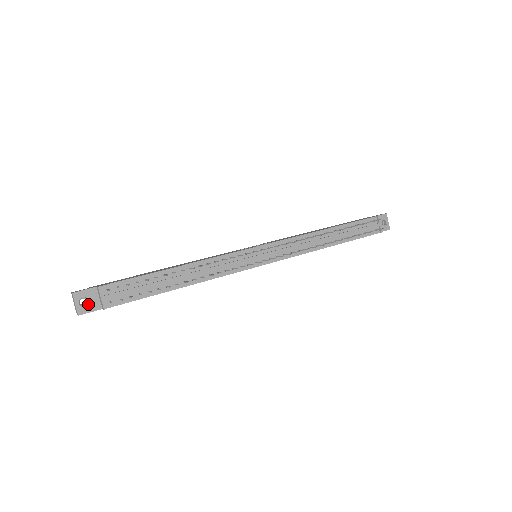
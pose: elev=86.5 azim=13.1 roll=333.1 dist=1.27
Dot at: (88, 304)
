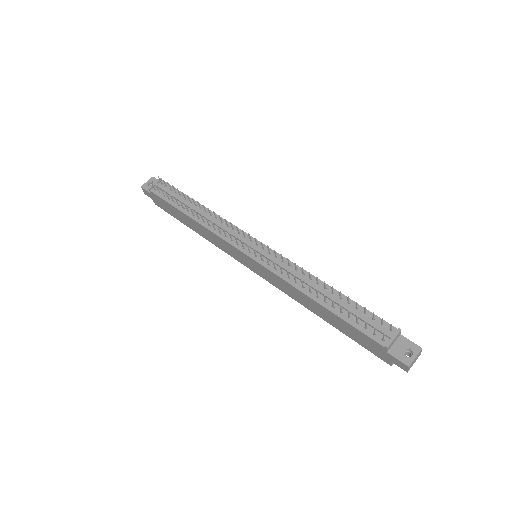
Dot at: occluded
